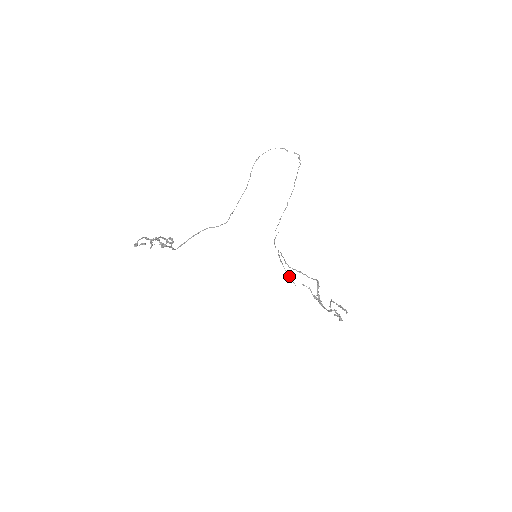
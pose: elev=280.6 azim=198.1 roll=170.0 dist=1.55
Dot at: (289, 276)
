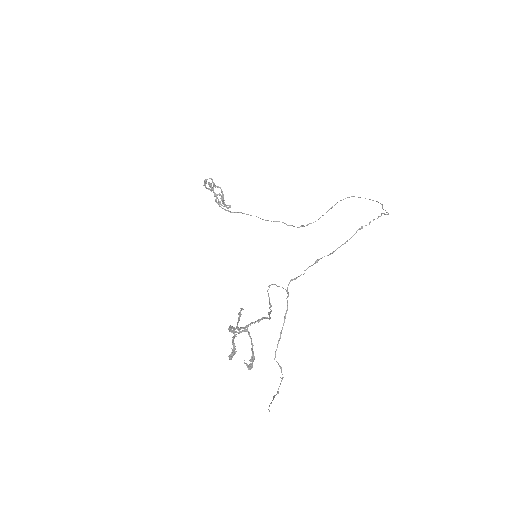
Dot at: (278, 341)
